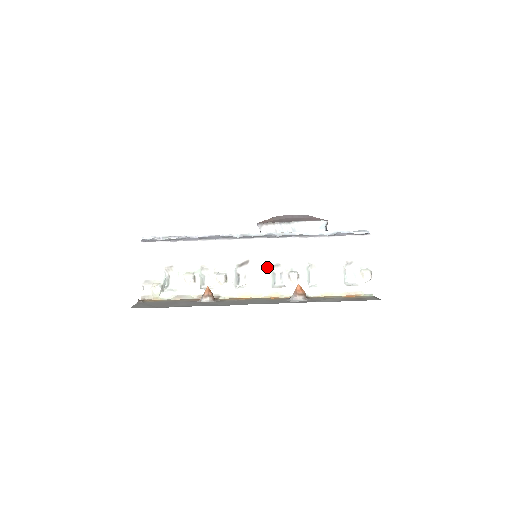
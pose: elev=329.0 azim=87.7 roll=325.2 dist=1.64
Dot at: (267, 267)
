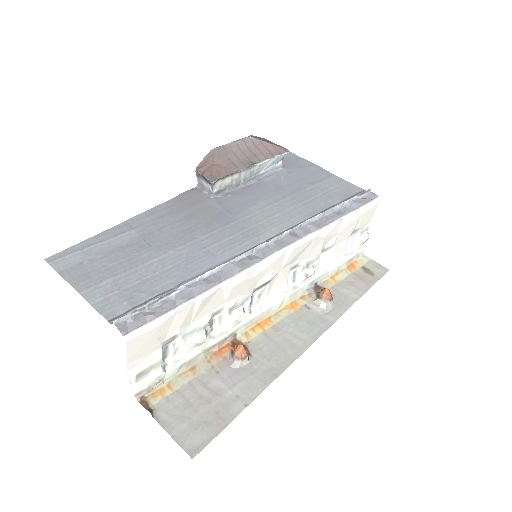
Dot at: (285, 275)
